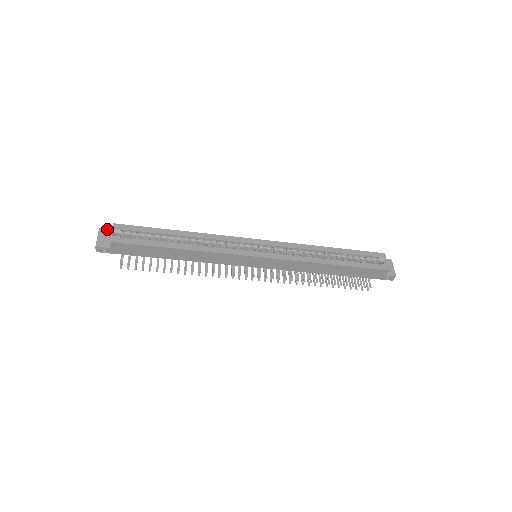
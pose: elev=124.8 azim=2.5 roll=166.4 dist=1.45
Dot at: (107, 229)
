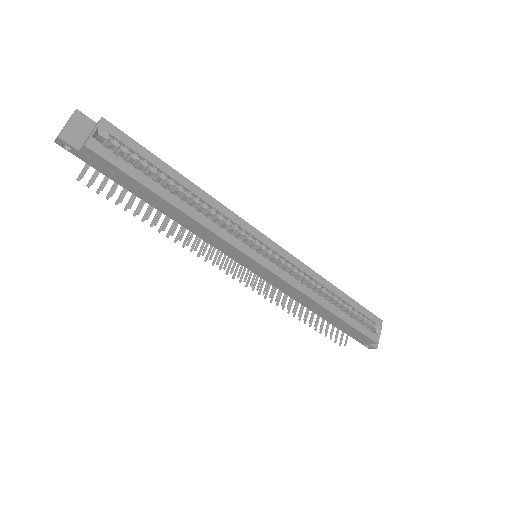
Dot at: (88, 117)
